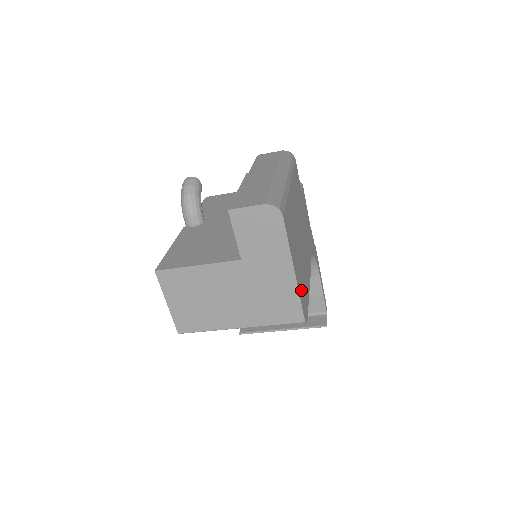
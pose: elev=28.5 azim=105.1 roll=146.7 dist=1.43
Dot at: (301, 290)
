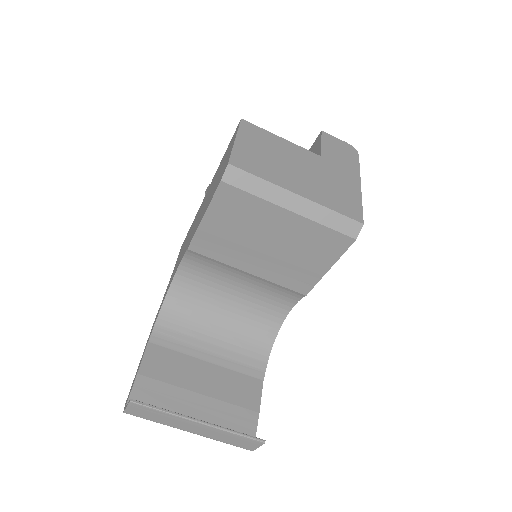
Dot at: occluded
